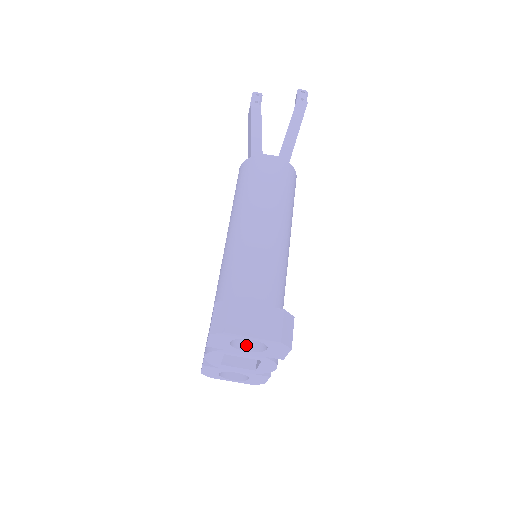
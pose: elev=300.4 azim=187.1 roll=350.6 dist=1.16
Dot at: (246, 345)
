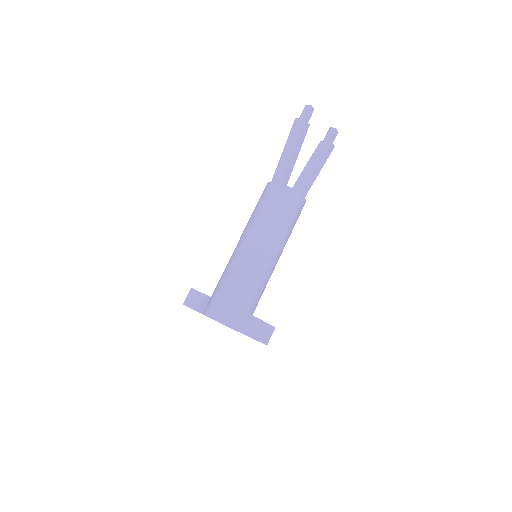
Dot at: occluded
